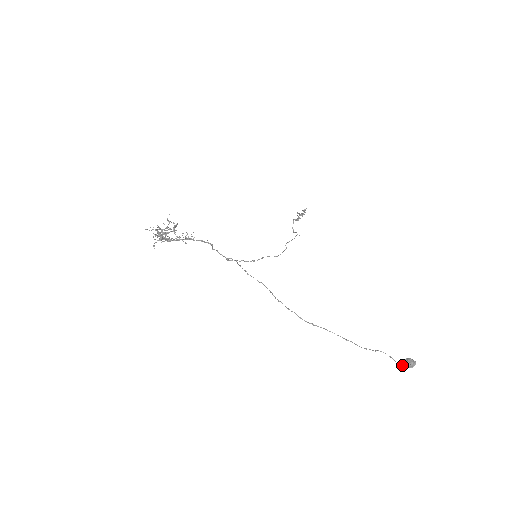
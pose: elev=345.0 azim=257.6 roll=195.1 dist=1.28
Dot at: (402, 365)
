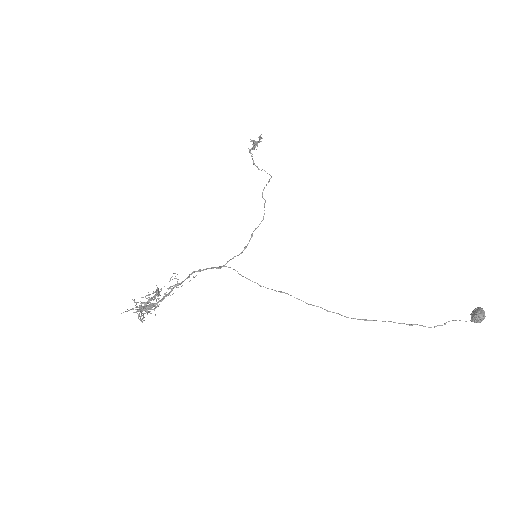
Dot at: occluded
